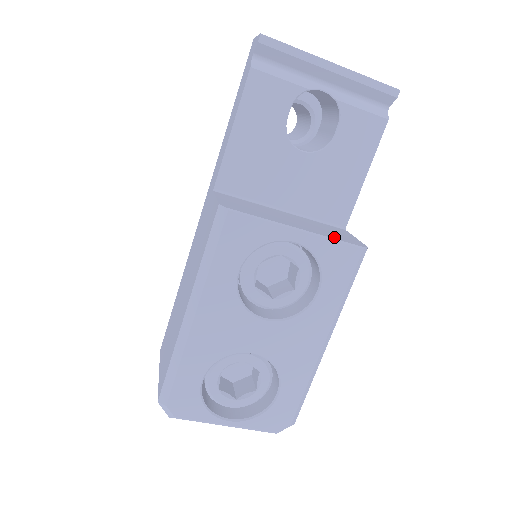
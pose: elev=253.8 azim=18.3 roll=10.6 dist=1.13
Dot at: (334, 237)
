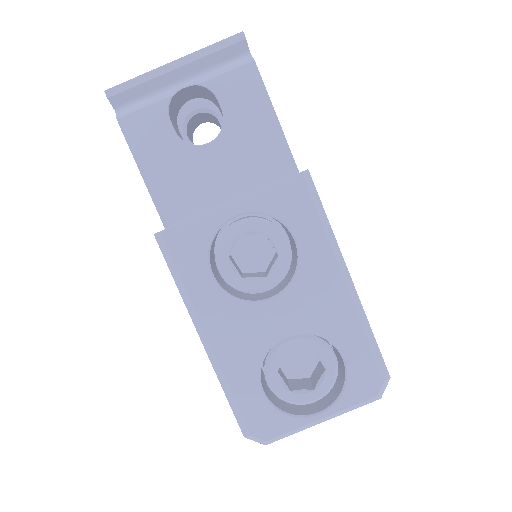
Dot at: (270, 185)
